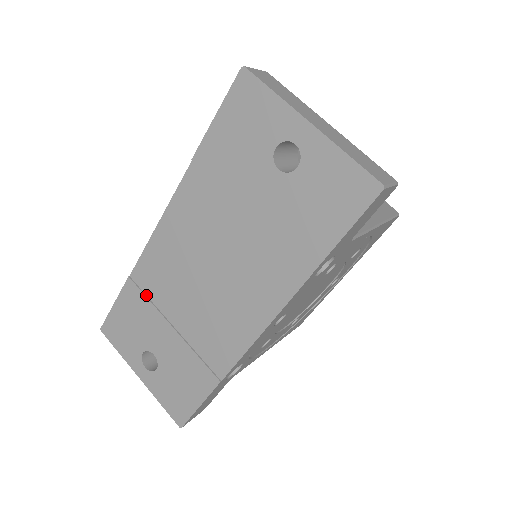
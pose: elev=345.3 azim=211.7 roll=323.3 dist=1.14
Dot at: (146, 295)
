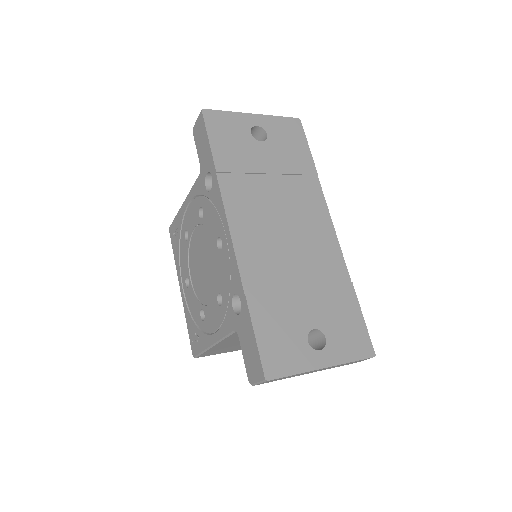
Dot at: (268, 292)
